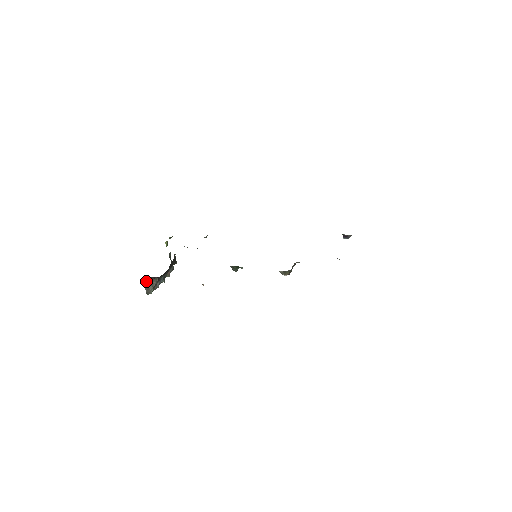
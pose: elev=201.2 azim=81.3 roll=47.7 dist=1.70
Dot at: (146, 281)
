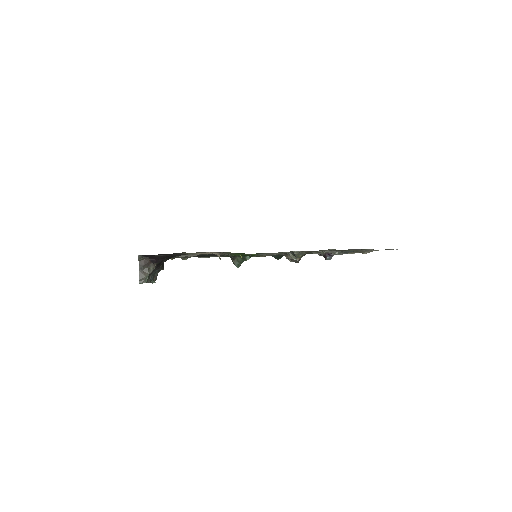
Dot at: (143, 265)
